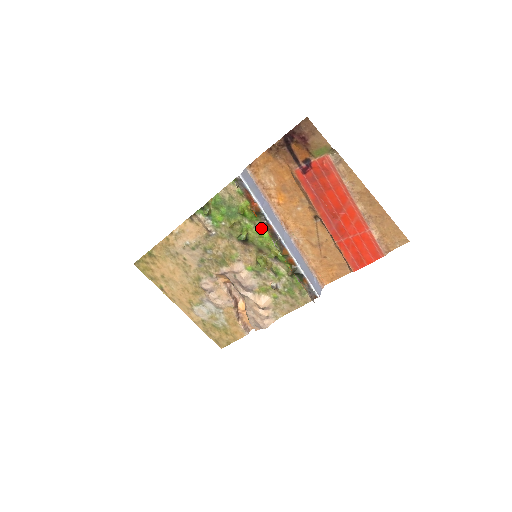
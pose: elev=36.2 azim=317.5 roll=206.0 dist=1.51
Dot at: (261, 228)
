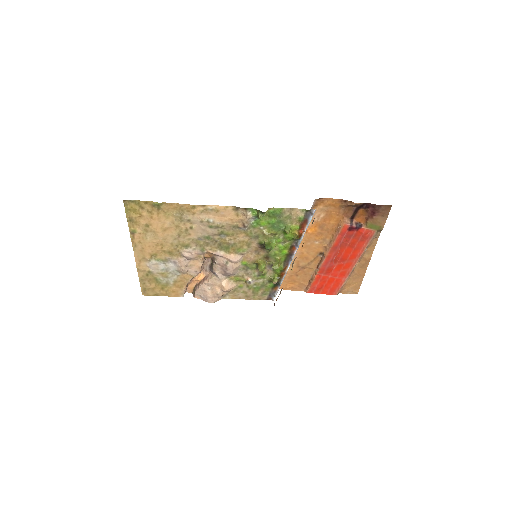
Dot at: (287, 246)
